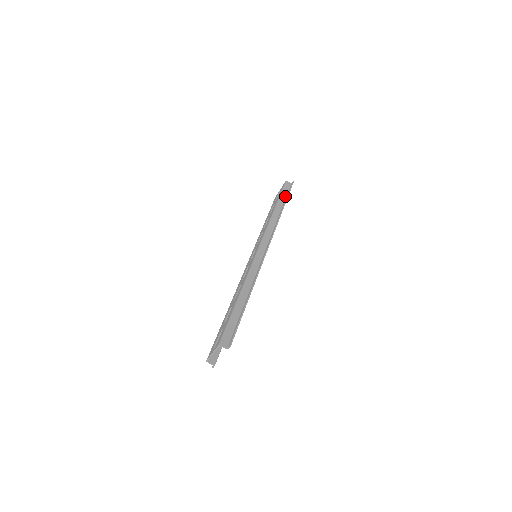
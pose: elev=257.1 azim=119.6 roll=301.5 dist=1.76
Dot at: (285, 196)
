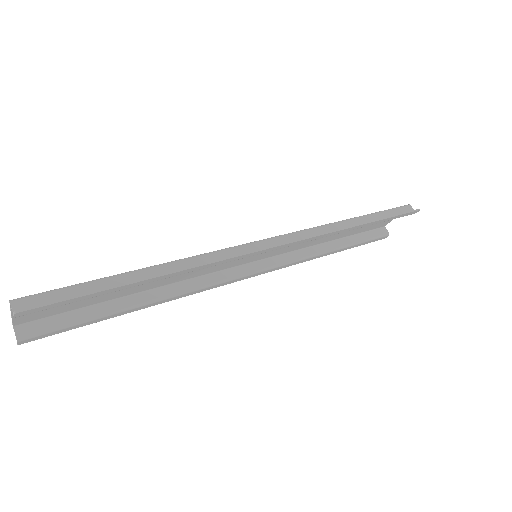
Dot at: occluded
